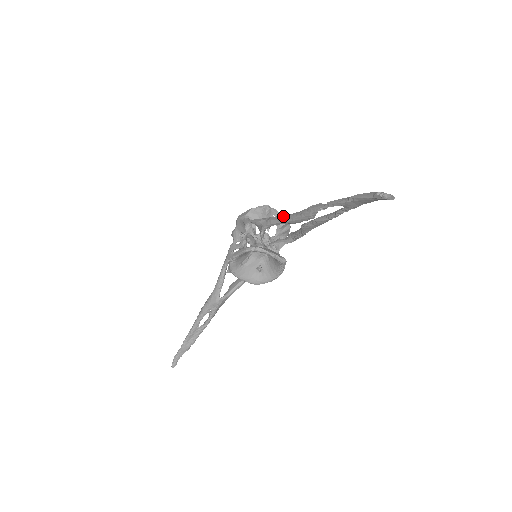
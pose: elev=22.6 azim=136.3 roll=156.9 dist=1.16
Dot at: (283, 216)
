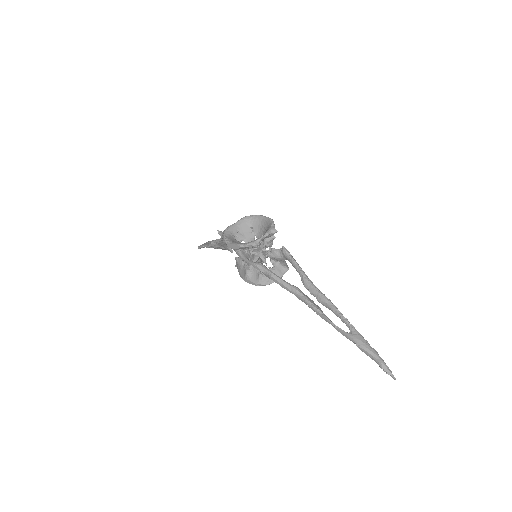
Dot at: (287, 289)
